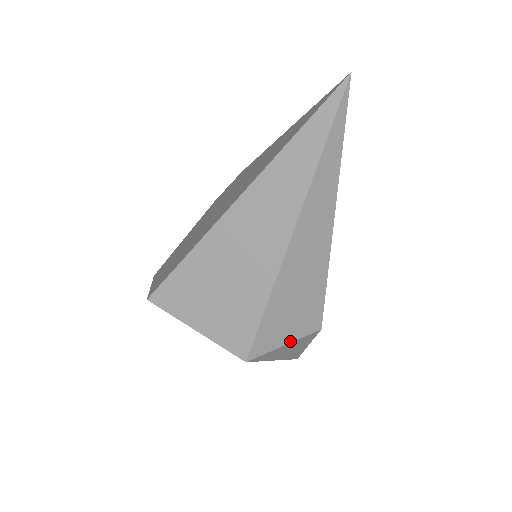
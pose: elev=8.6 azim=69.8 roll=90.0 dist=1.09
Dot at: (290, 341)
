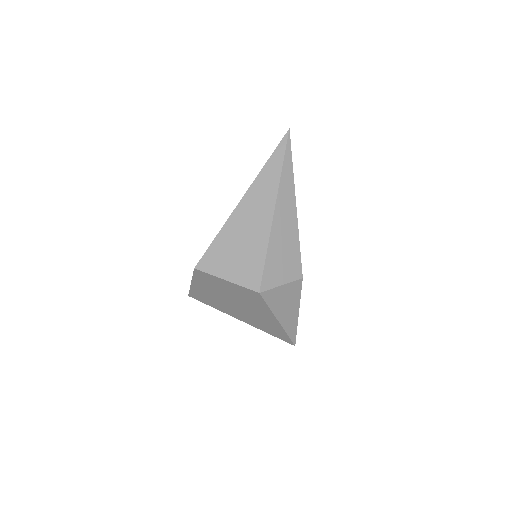
Dot at: (284, 283)
